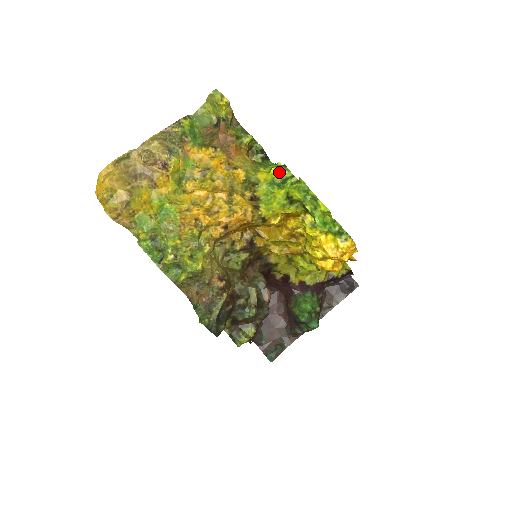
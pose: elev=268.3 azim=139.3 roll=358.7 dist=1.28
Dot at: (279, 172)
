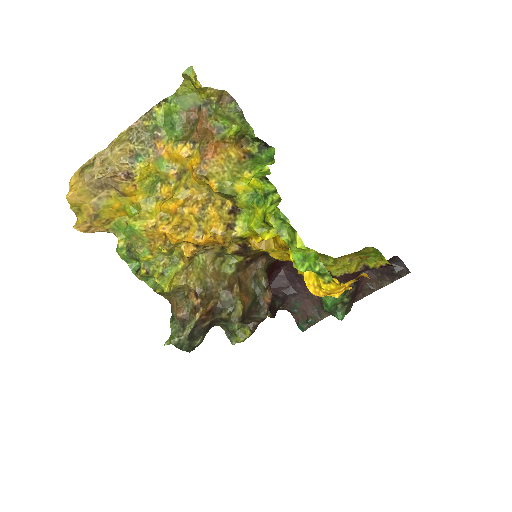
Dot at: (260, 184)
